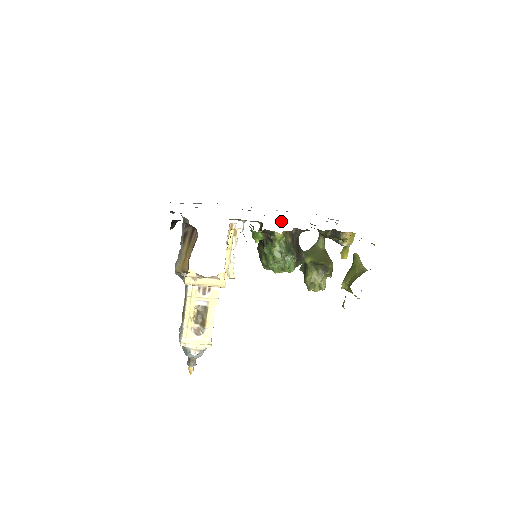
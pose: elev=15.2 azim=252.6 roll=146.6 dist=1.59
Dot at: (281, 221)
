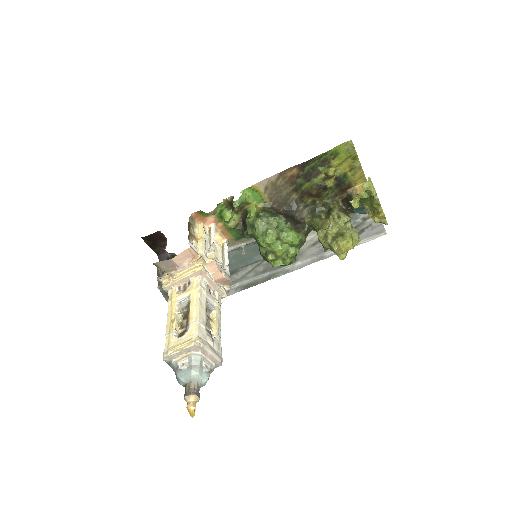
Dot at: occluded
